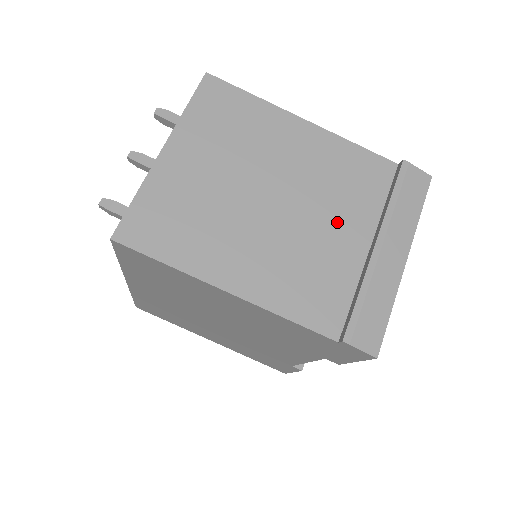
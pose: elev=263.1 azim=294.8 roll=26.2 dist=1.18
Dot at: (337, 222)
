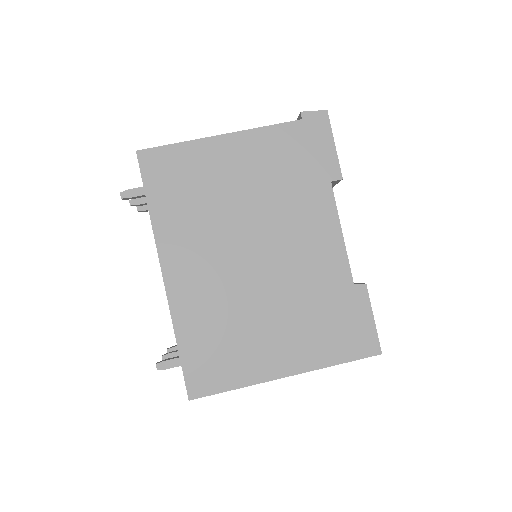
Dot at: occluded
